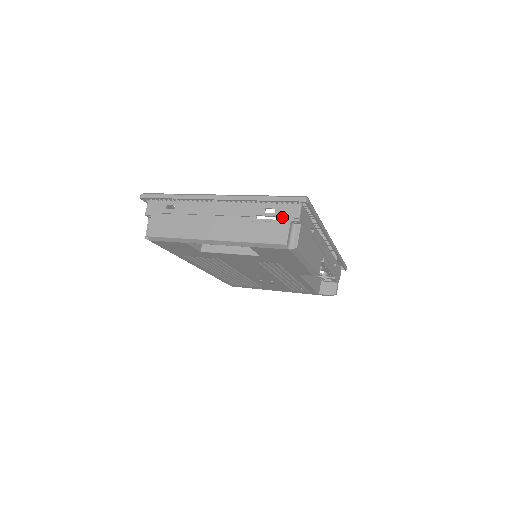
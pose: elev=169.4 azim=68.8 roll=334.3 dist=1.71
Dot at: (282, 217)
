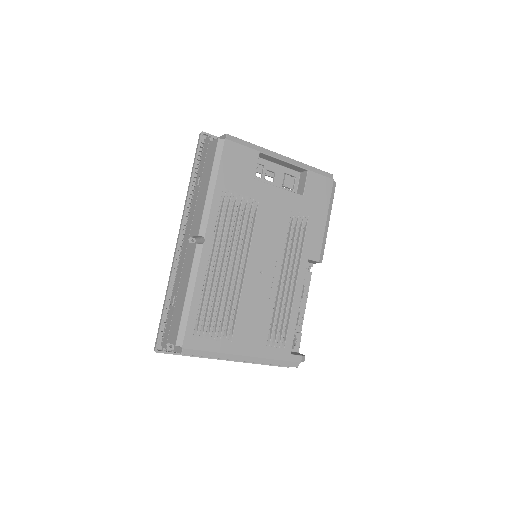
Dot at: occluded
